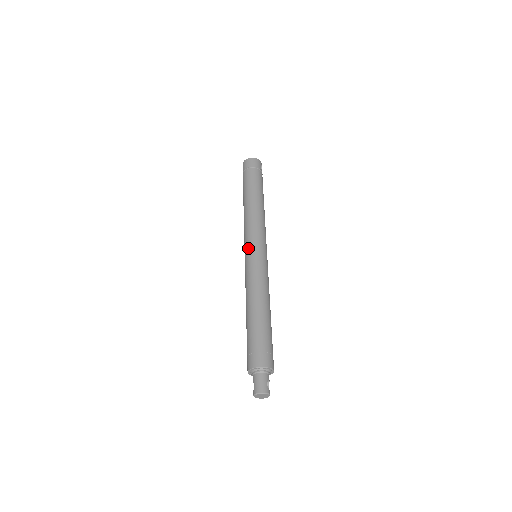
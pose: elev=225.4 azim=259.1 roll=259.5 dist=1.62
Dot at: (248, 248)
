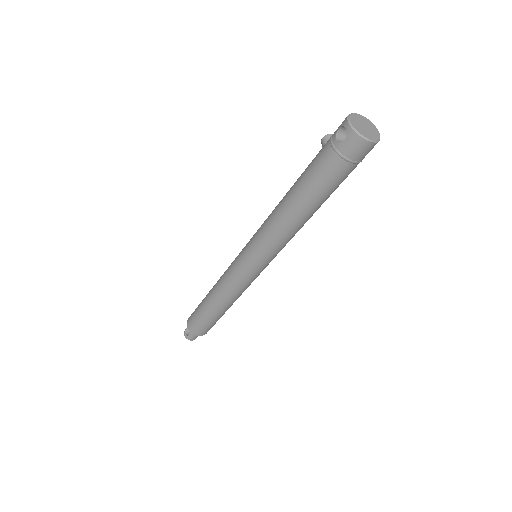
Dot at: (255, 265)
